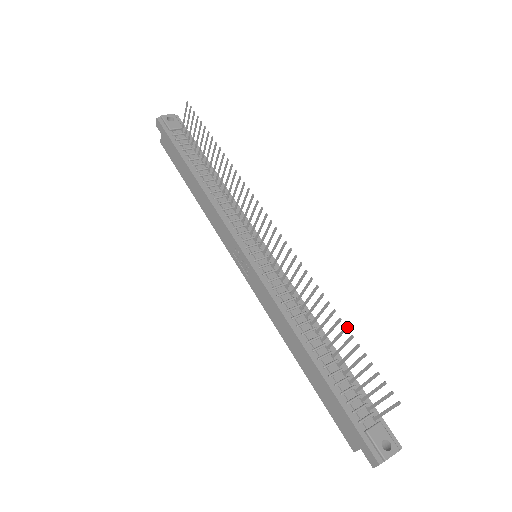
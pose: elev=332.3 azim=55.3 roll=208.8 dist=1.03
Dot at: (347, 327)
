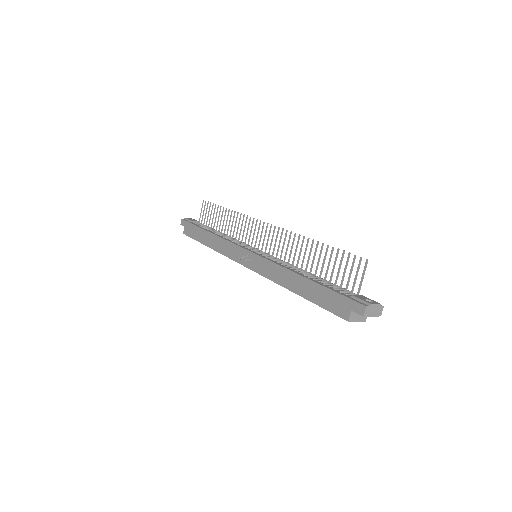
Dot at: (323, 243)
